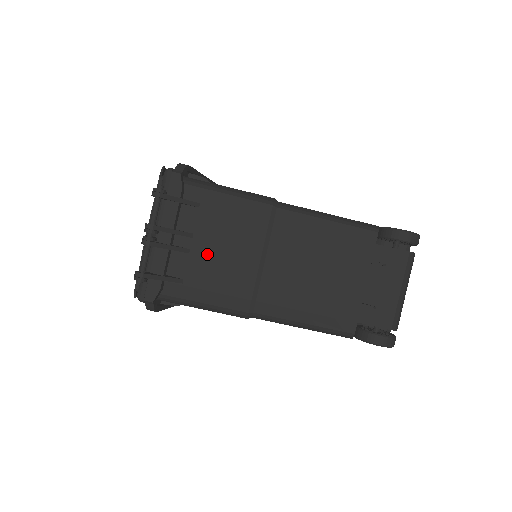
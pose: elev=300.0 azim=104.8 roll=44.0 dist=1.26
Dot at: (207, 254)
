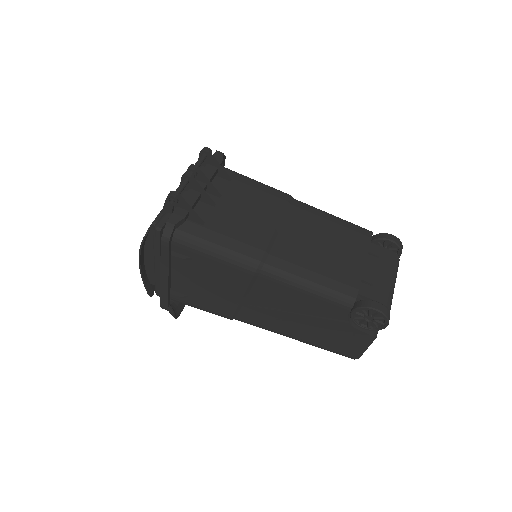
Dot at: (231, 211)
